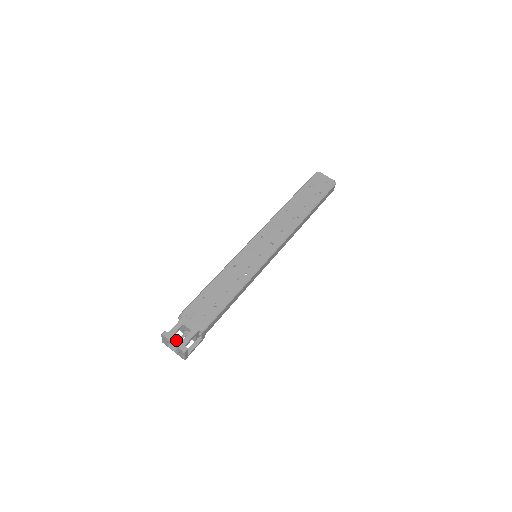
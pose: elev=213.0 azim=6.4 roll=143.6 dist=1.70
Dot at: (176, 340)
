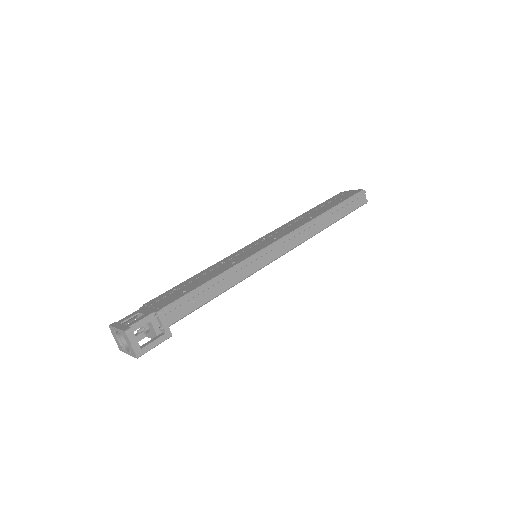
Dot at: (122, 325)
